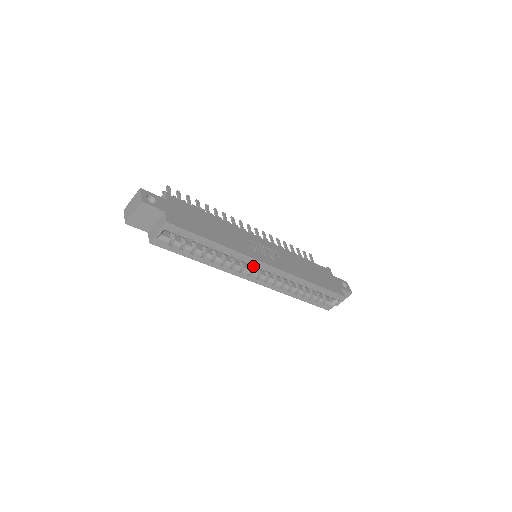
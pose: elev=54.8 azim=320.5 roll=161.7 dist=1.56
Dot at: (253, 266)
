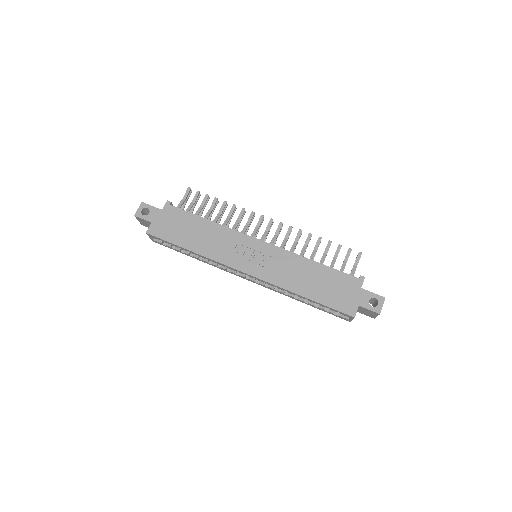
Dot at: occluded
